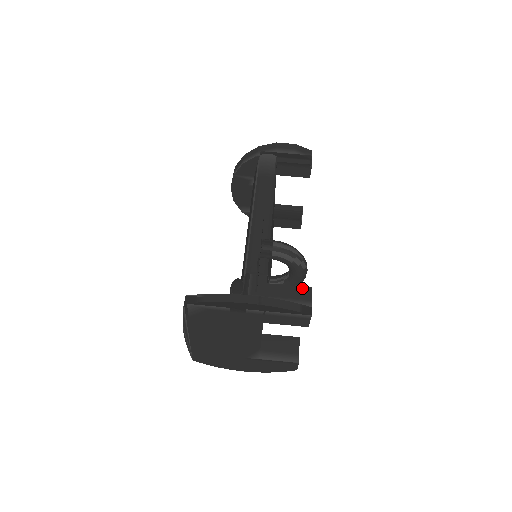
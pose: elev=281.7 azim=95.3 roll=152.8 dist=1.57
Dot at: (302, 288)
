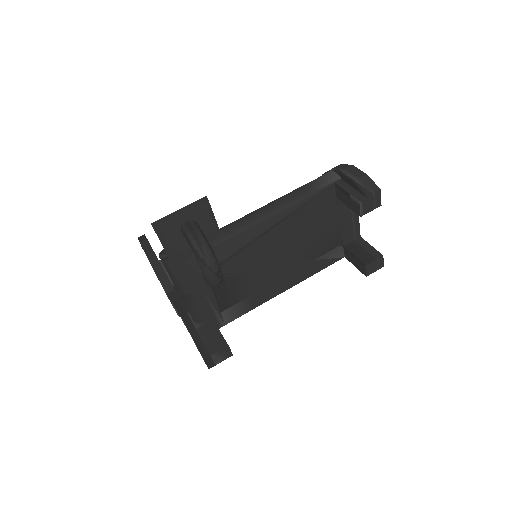
Dot at: (196, 282)
